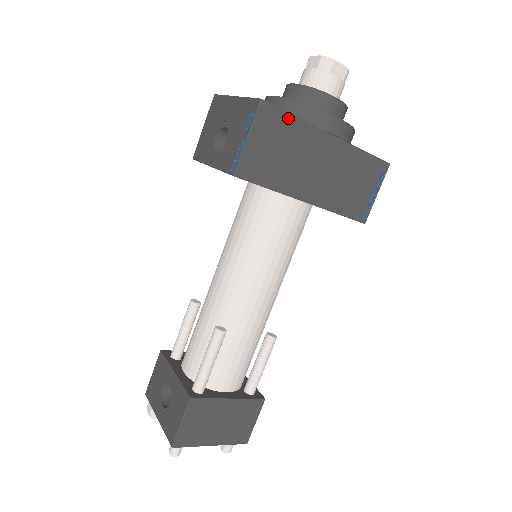
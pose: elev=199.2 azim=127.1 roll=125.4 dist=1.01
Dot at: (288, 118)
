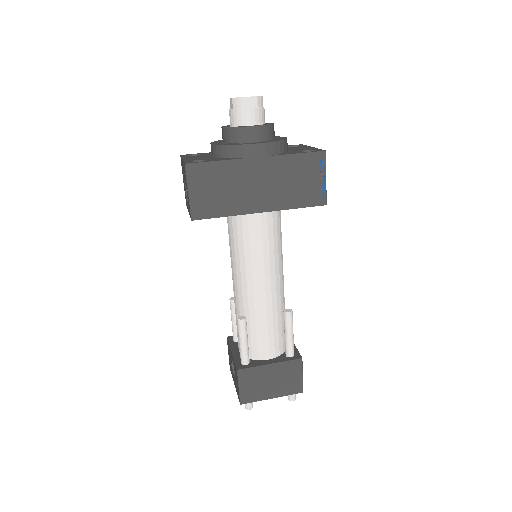
Dot at: (212, 165)
